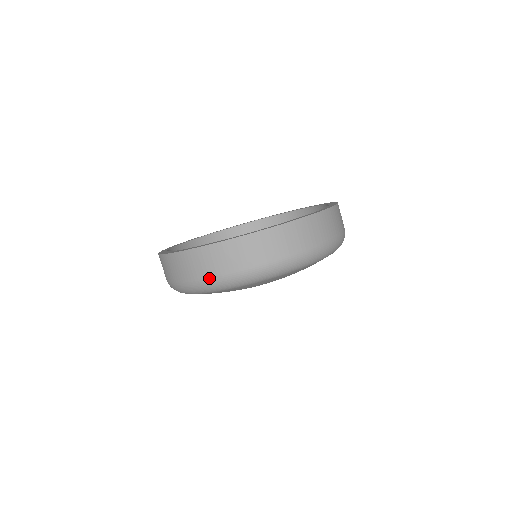
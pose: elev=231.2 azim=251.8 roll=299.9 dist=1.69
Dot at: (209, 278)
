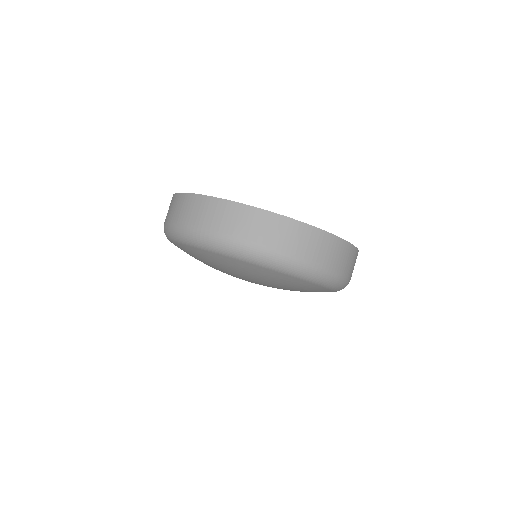
Dot at: (271, 248)
